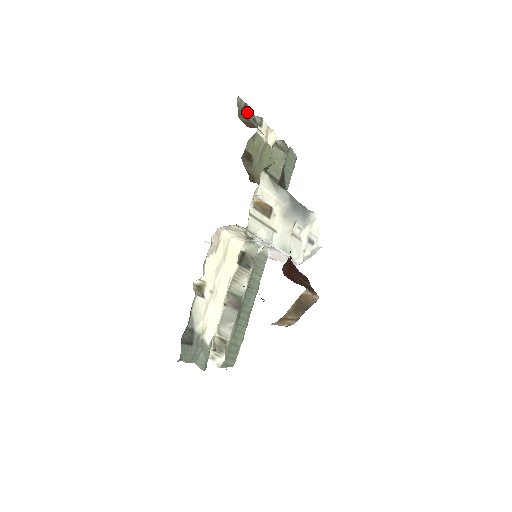
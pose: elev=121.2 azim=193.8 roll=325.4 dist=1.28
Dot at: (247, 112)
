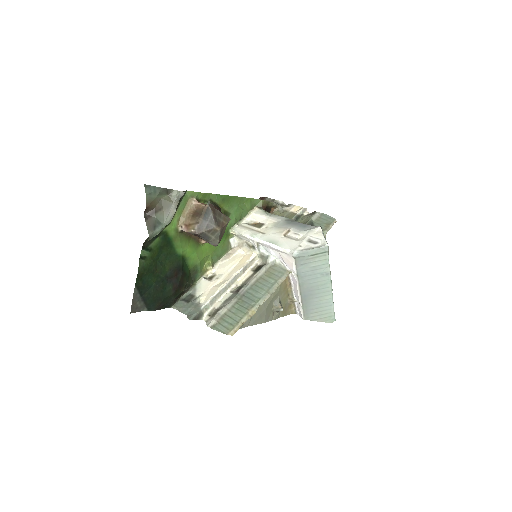
Dot at: occluded
